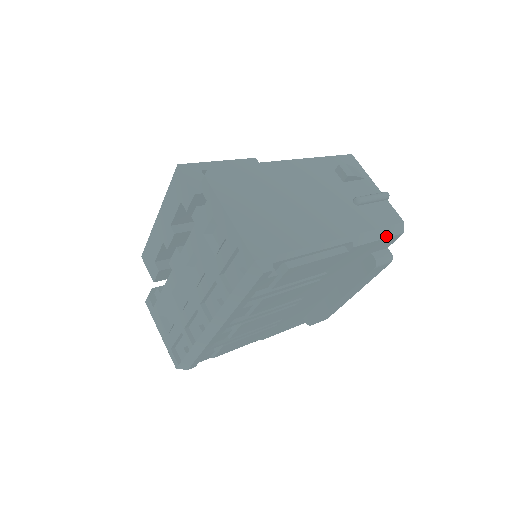
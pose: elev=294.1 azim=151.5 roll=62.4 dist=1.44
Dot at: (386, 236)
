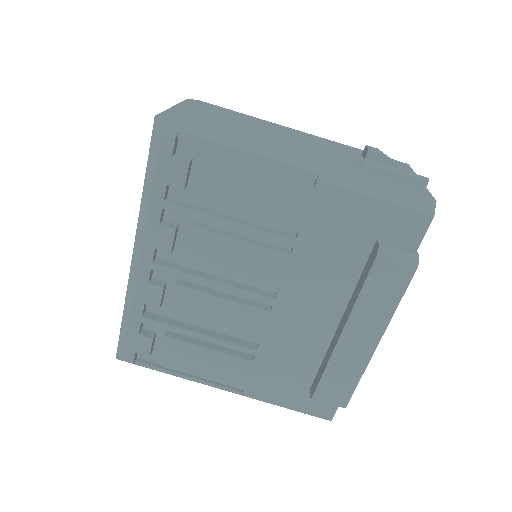
Dot at: (391, 201)
